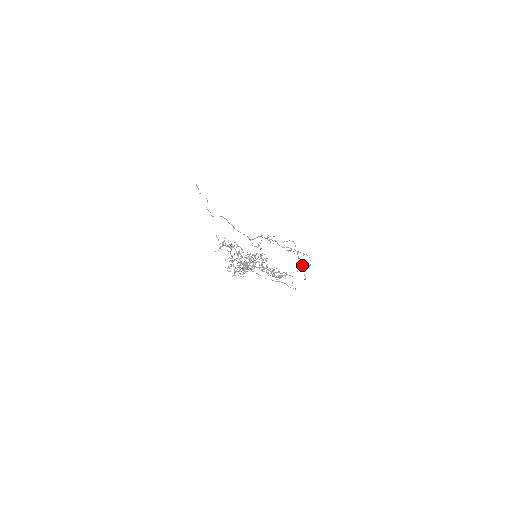
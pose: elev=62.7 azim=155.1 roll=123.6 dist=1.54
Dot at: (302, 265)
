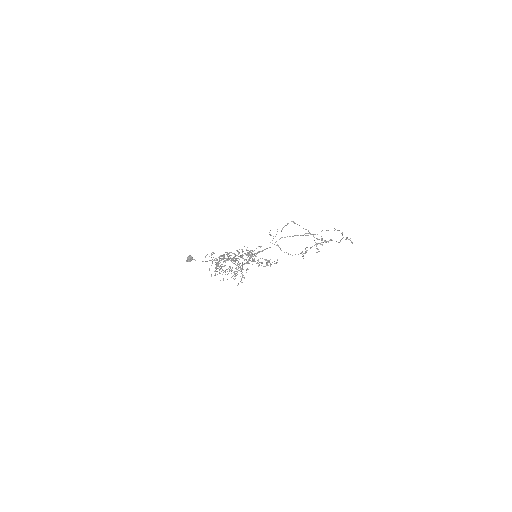
Dot at: (289, 236)
